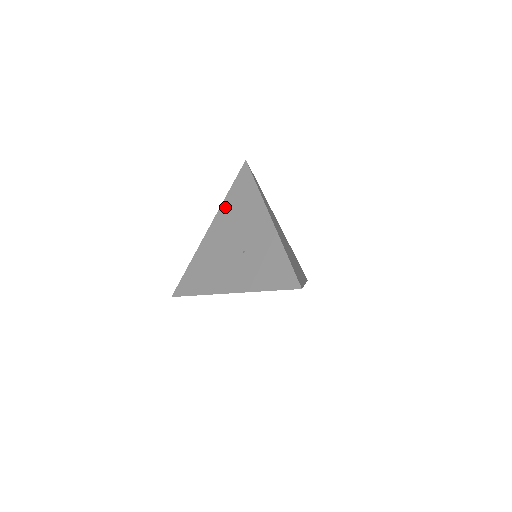
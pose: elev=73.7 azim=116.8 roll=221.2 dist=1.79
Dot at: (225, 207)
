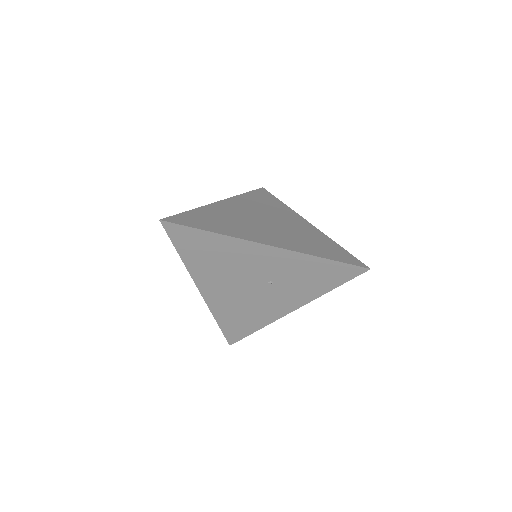
Dot at: (195, 268)
